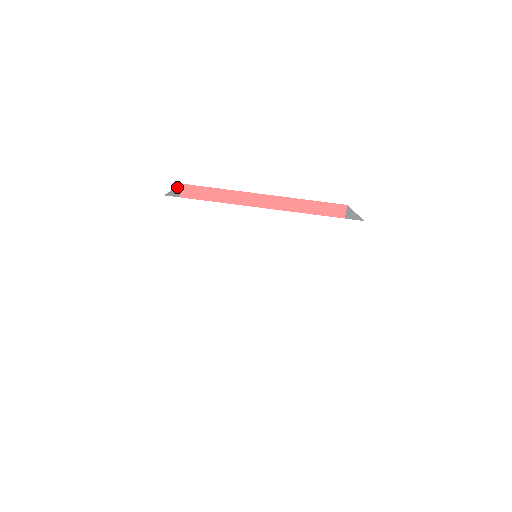
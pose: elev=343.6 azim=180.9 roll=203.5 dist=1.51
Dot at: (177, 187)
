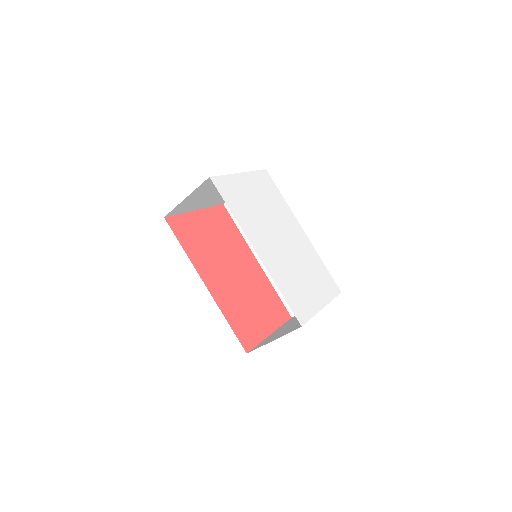
Dot at: occluded
